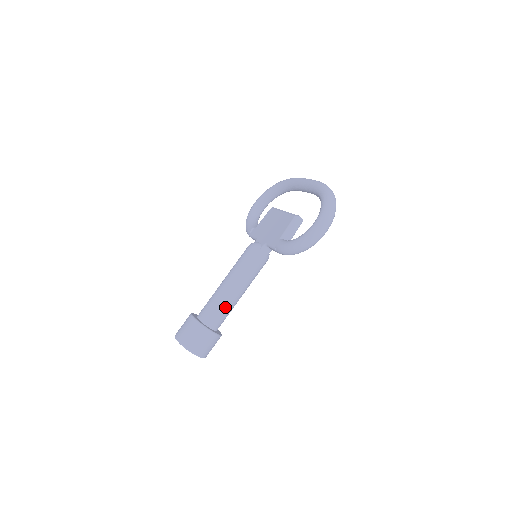
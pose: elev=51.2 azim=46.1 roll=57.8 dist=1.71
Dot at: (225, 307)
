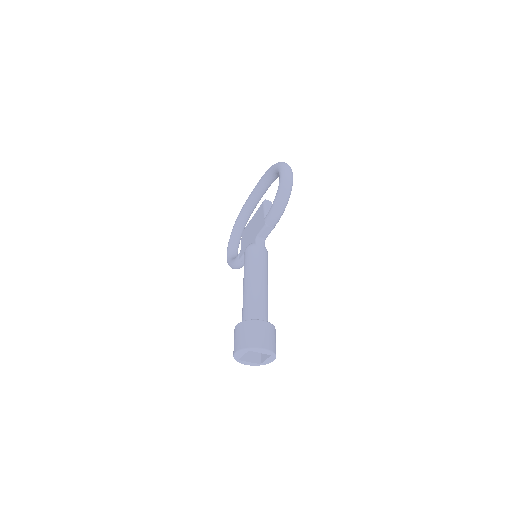
Dot at: (260, 299)
